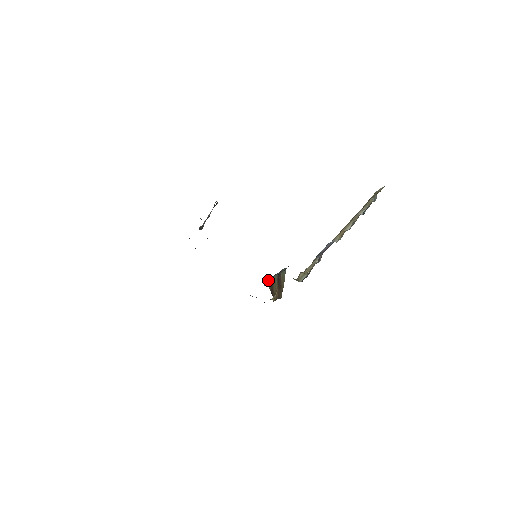
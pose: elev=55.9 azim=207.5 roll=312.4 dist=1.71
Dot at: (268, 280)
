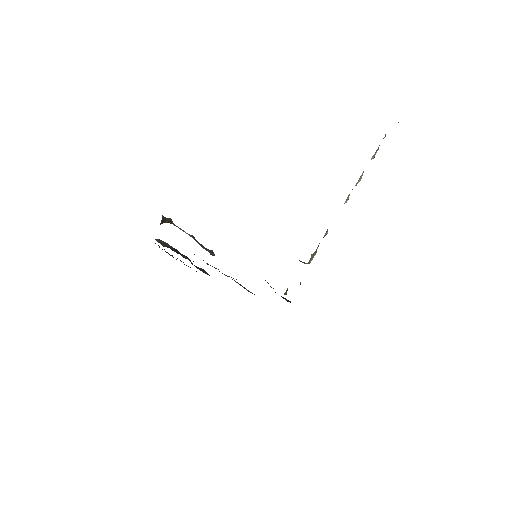
Dot at: occluded
